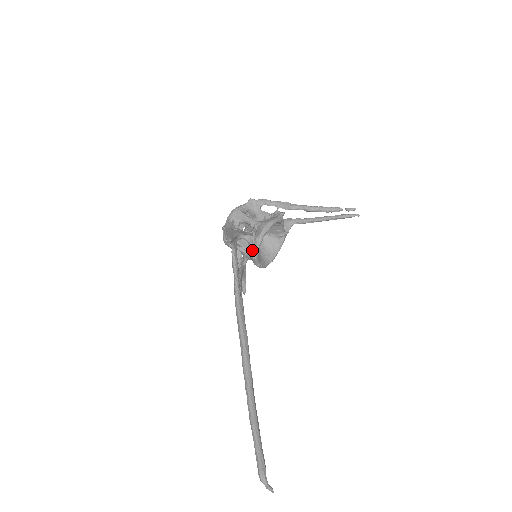
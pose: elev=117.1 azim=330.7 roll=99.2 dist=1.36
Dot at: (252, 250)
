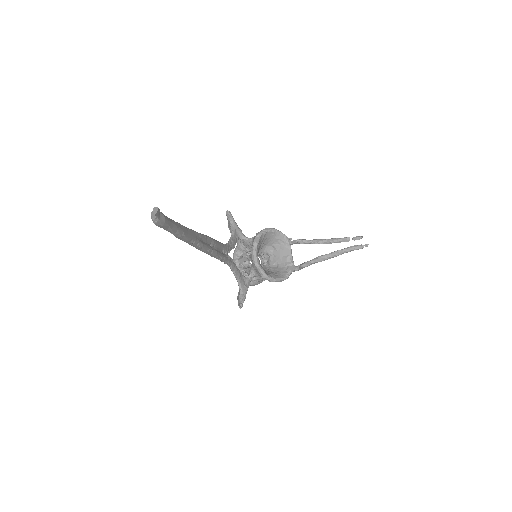
Dot at: (252, 245)
